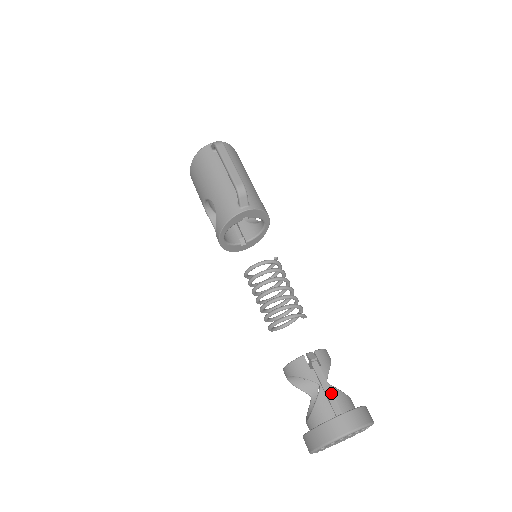
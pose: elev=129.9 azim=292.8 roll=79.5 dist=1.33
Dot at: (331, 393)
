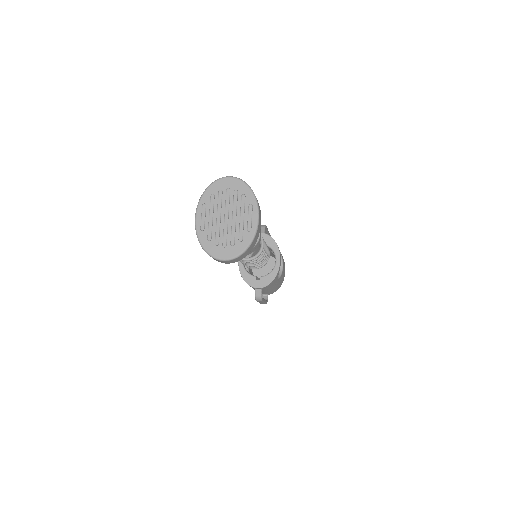
Dot at: occluded
